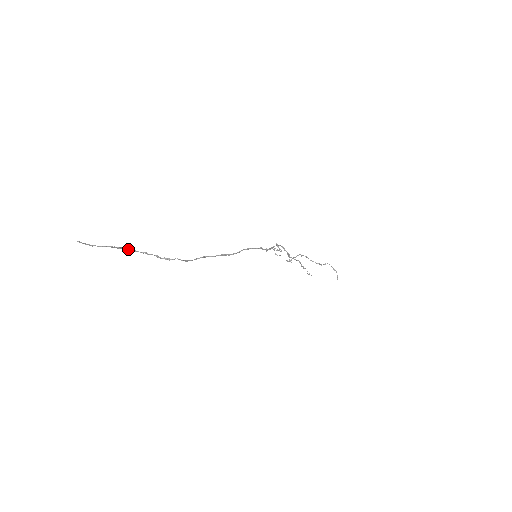
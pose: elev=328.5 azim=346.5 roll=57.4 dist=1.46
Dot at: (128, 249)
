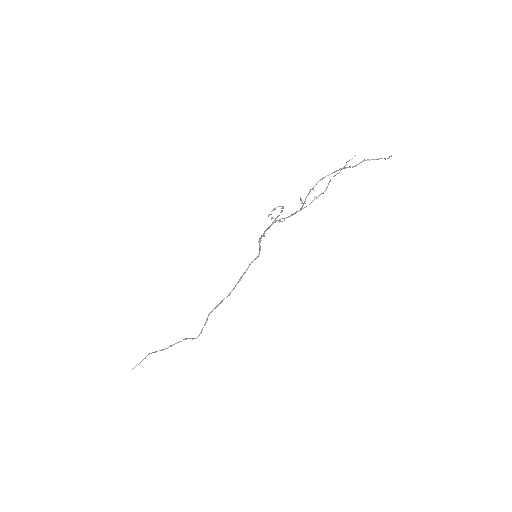
Dot at: occluded
